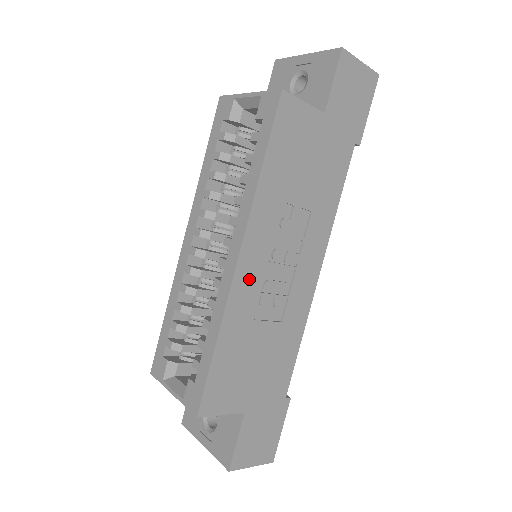
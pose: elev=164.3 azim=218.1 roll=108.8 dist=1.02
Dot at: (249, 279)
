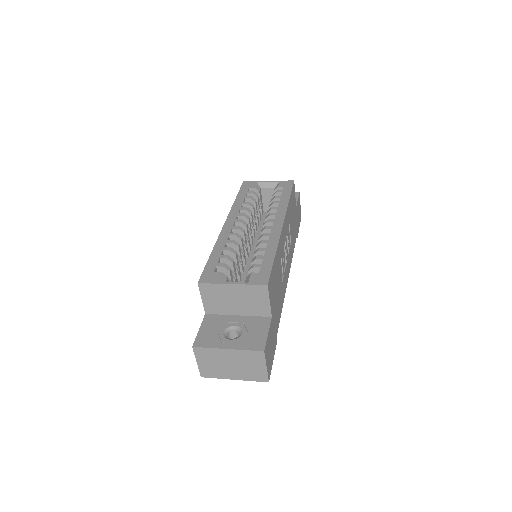
Dot at: (282, 240)
